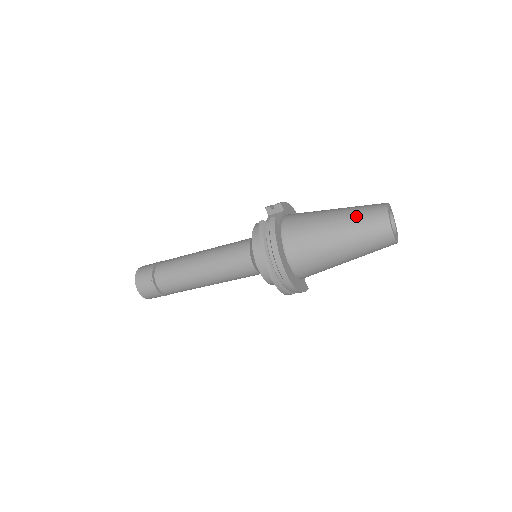
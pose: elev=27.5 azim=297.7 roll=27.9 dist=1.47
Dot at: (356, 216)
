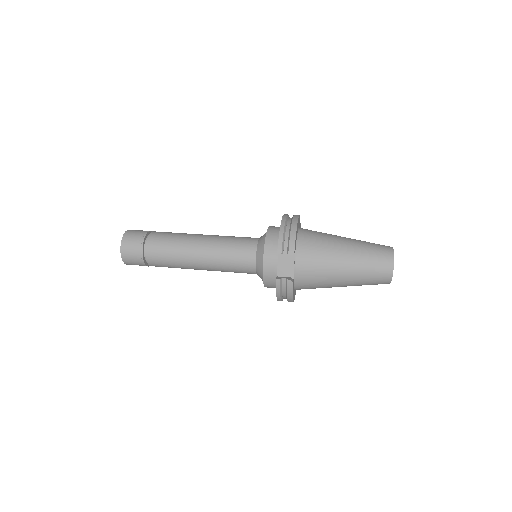
Dot at: (365, 276)
